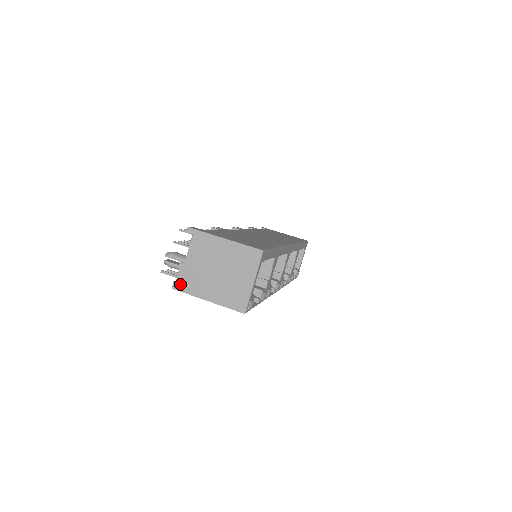
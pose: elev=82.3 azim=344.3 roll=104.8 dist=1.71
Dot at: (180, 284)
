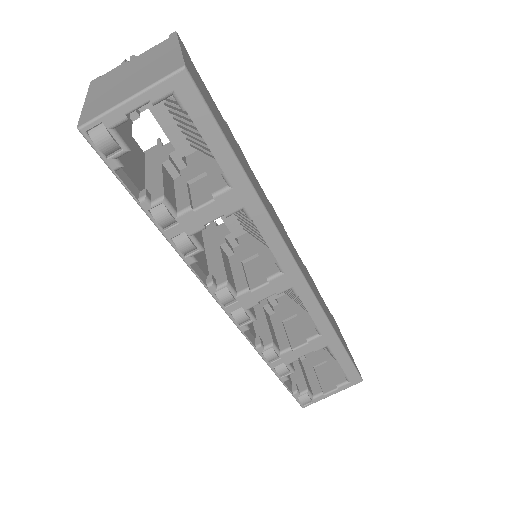
Dot at: (99, 79)
